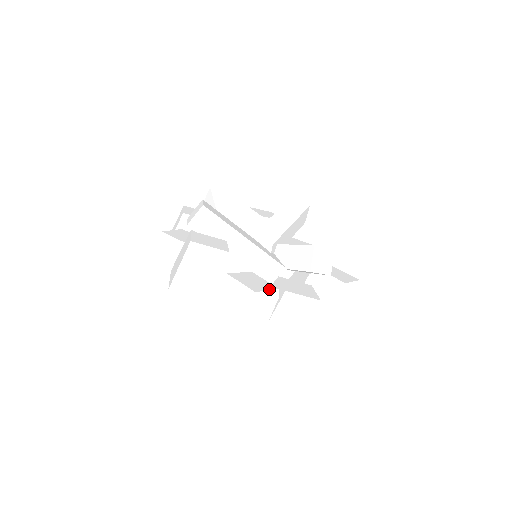
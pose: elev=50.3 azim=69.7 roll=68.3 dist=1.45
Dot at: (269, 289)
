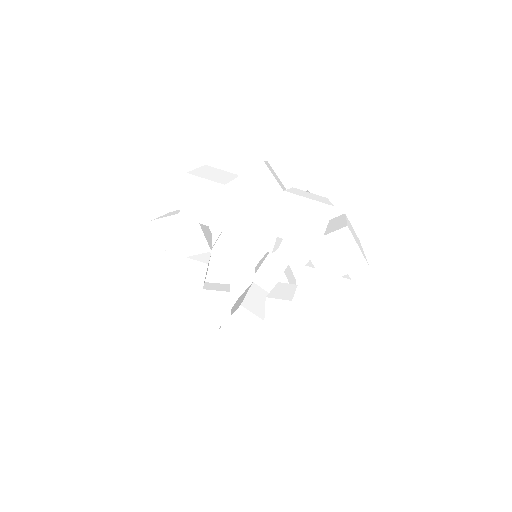
Dot at: occluded
